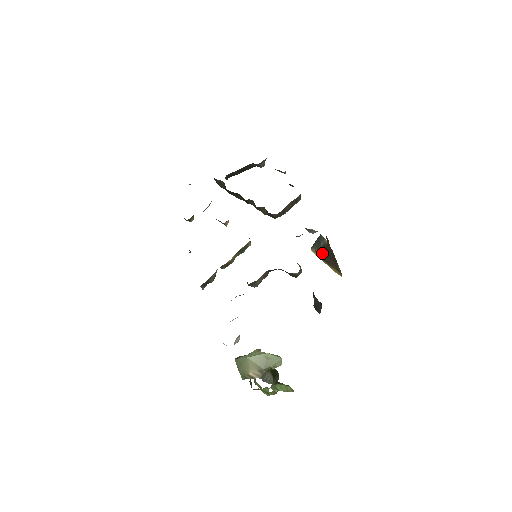
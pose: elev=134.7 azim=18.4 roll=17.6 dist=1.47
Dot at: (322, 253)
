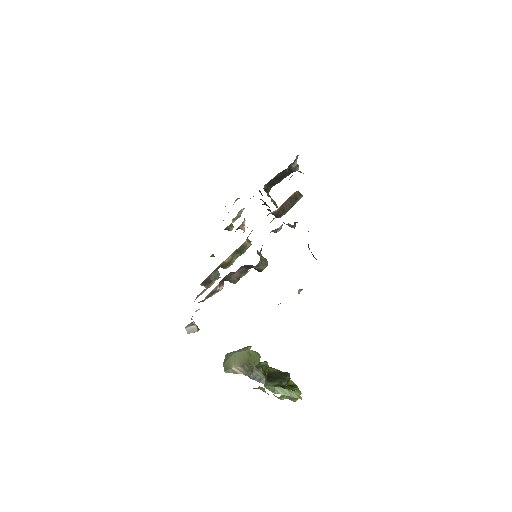
Dot at: (309, 248)
